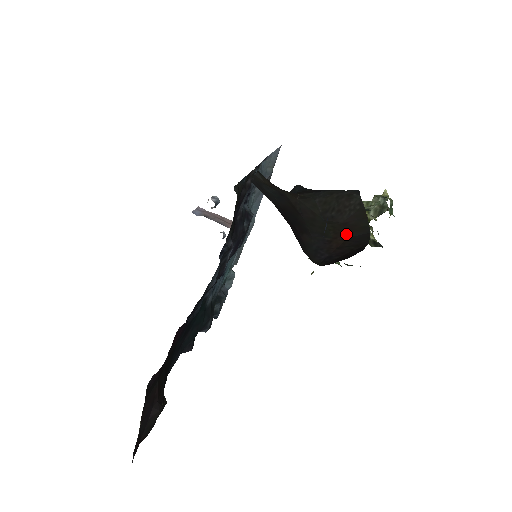
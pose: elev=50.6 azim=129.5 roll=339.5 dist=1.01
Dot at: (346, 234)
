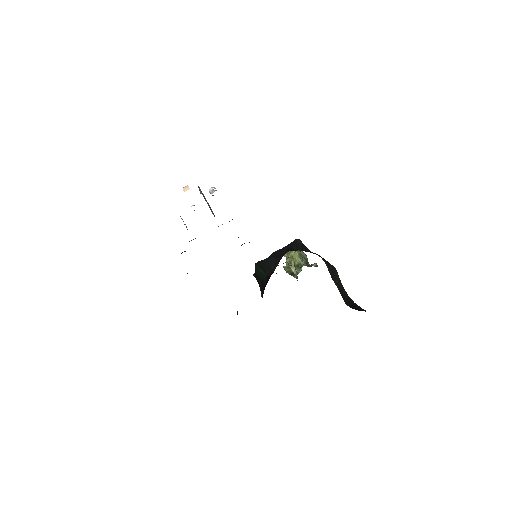
Dot at: (342, 292)
